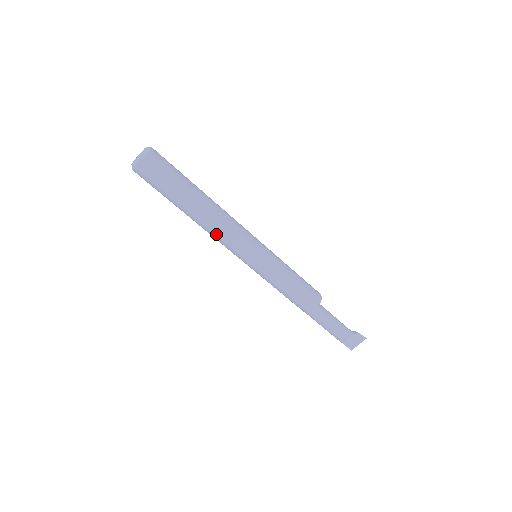
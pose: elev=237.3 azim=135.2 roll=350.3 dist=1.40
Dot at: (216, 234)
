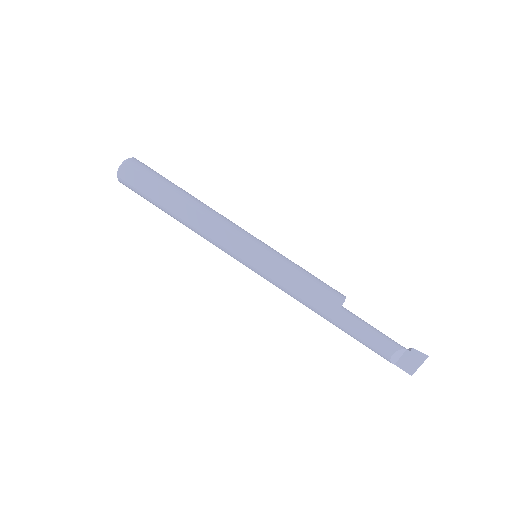
Dot at: (203, 233)
